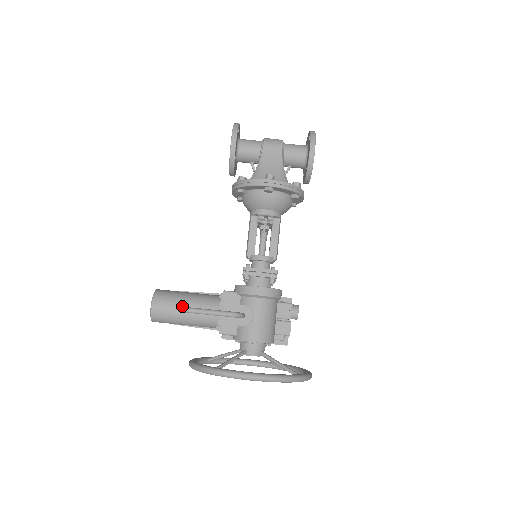
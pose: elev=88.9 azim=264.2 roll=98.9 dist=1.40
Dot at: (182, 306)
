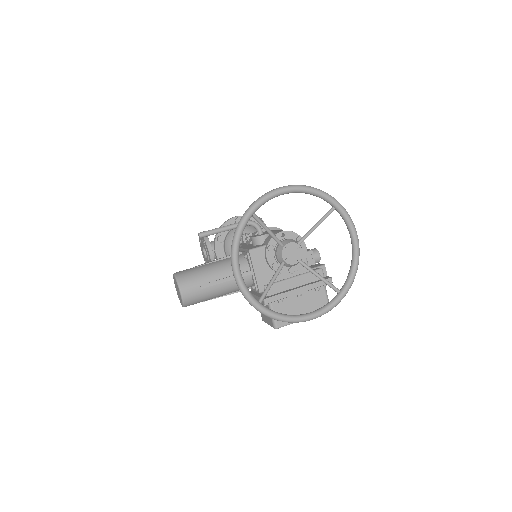
Dot at: (204, 263)
